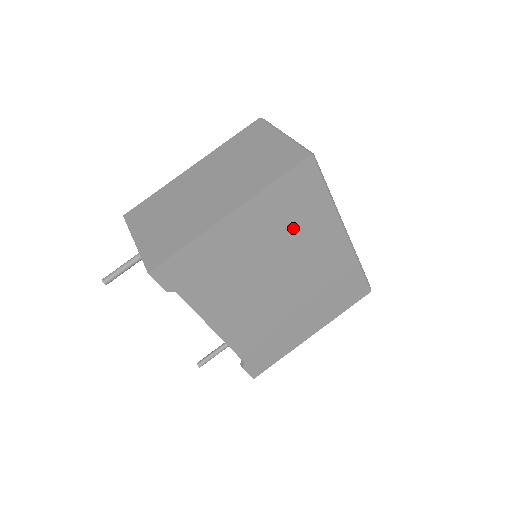
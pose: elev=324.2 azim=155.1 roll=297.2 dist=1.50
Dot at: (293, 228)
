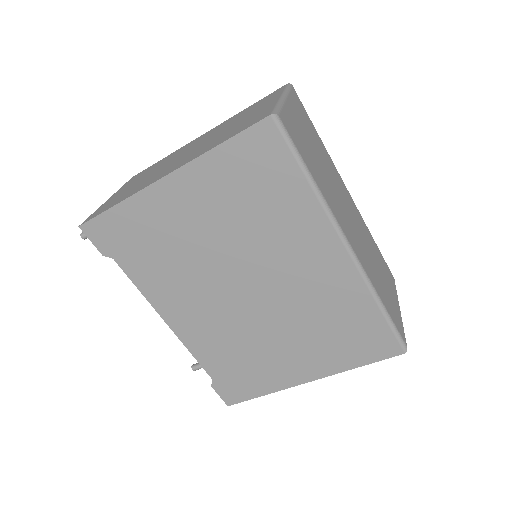
Dot at: (257, 218)
